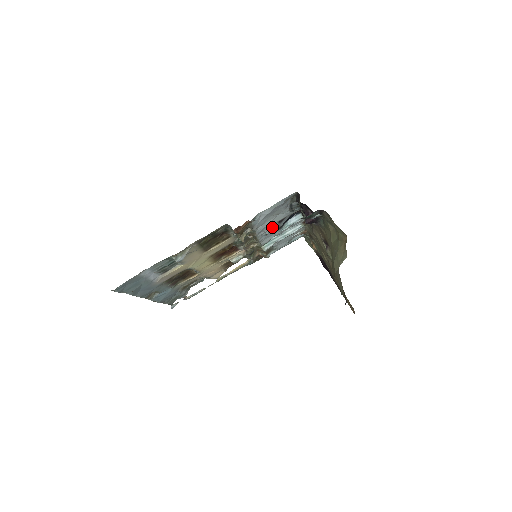
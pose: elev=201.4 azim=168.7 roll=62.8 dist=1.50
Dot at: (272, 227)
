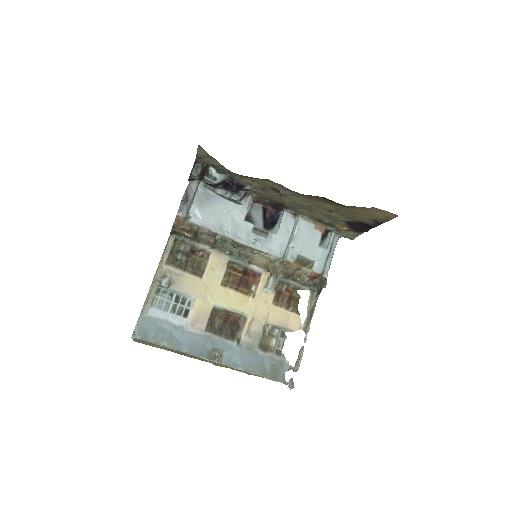
Dot at: (251, 230)
